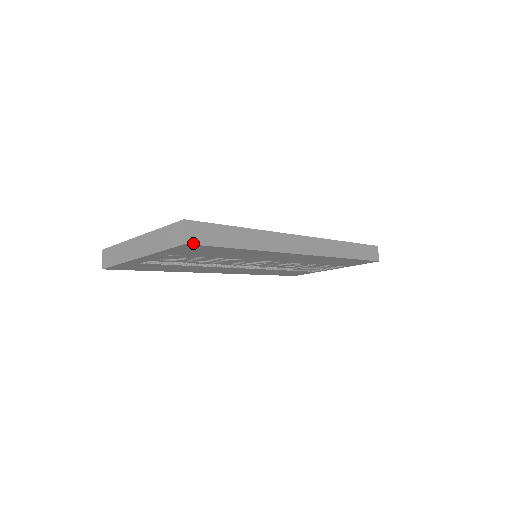
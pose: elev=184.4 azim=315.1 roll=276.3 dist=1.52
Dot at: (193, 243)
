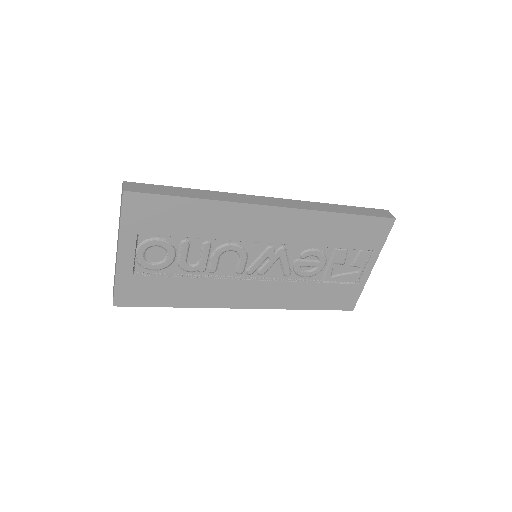
Dot at: (132, 191)
